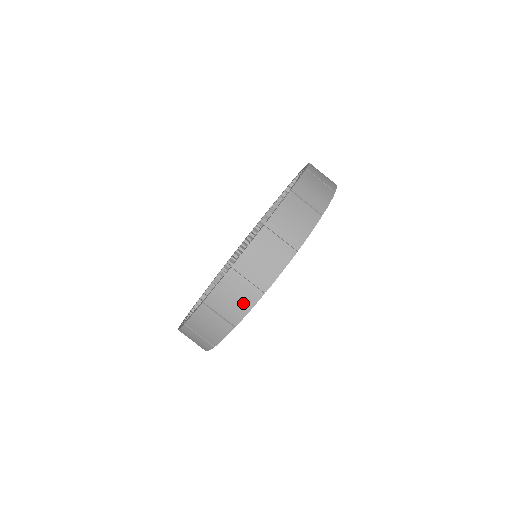
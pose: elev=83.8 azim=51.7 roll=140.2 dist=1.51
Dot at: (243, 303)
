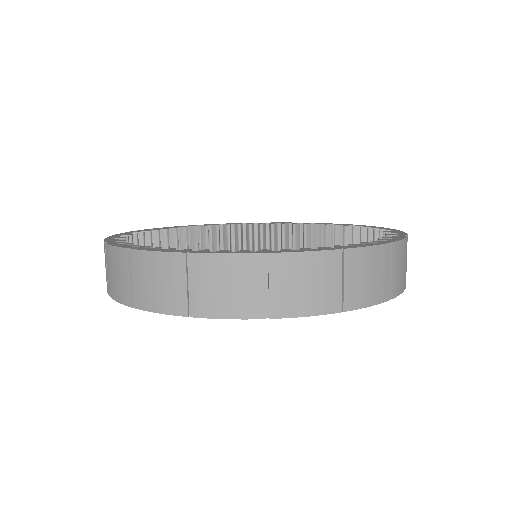
Dot at: (160, 298)
